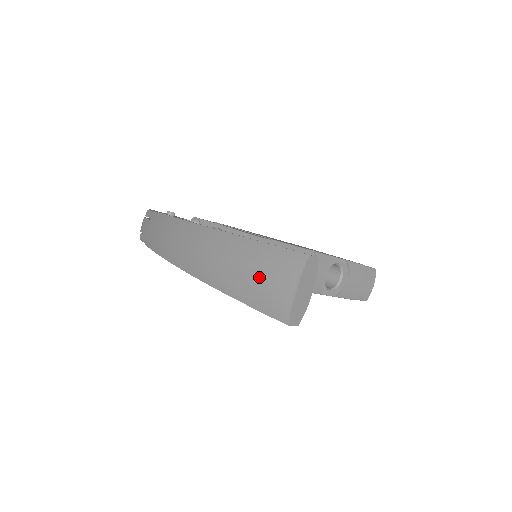
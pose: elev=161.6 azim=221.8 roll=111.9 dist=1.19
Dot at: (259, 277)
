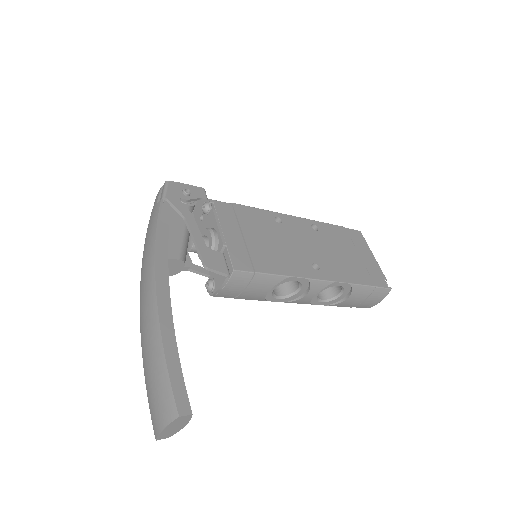
Dot at: (153, 390)
